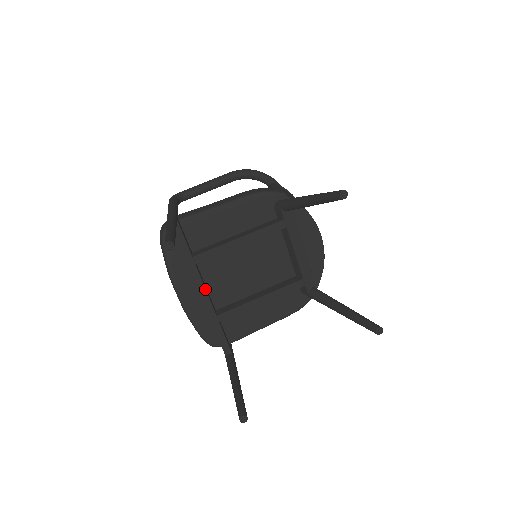
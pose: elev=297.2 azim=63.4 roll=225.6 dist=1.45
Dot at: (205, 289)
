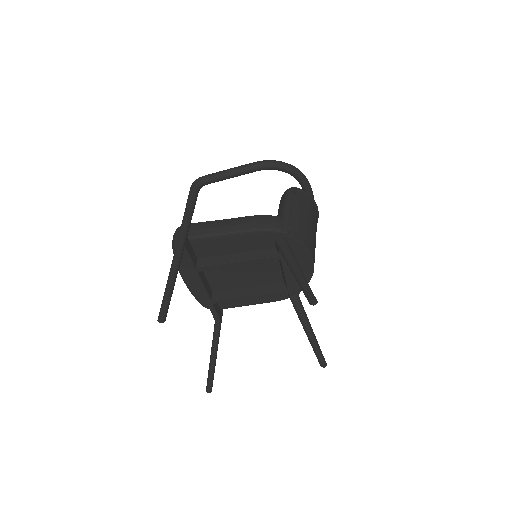
Dot at: (204, 286)
